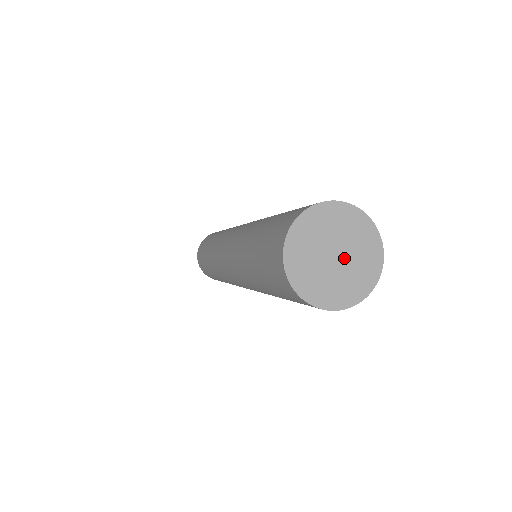
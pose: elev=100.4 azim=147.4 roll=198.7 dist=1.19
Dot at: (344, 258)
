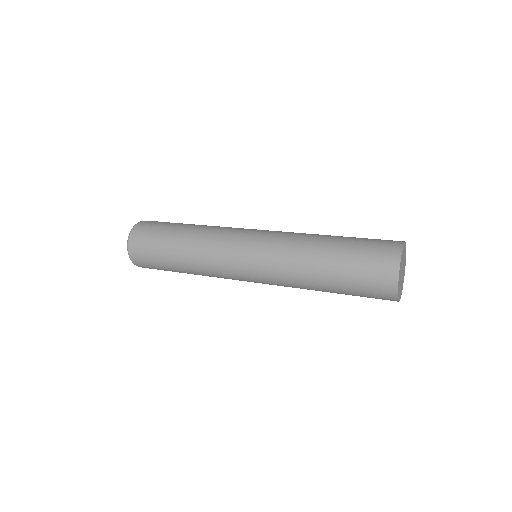
Dot at: occluded
